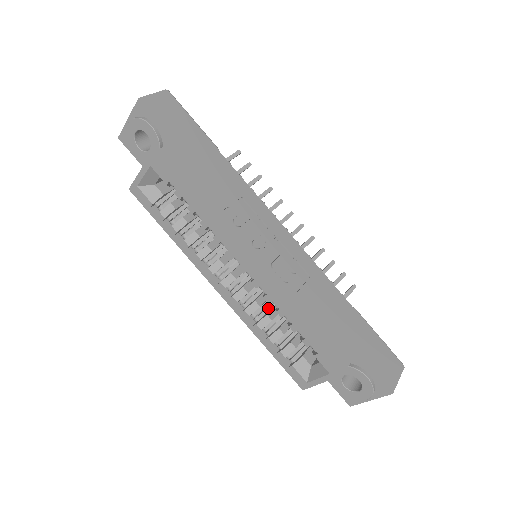
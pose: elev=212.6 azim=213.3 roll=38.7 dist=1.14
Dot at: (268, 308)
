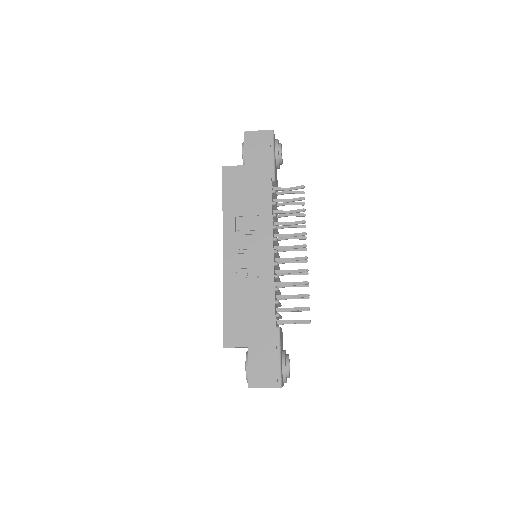
Dot at: occluded
